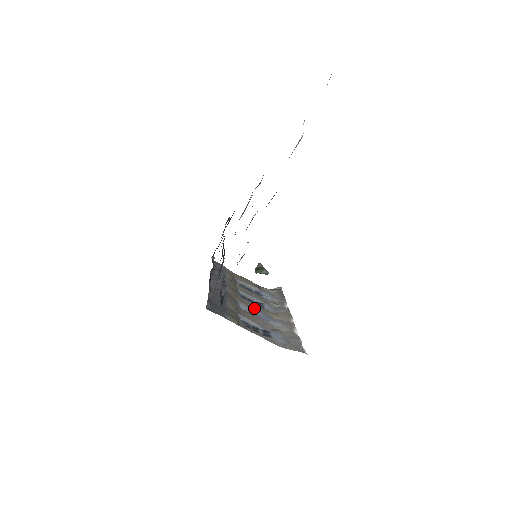
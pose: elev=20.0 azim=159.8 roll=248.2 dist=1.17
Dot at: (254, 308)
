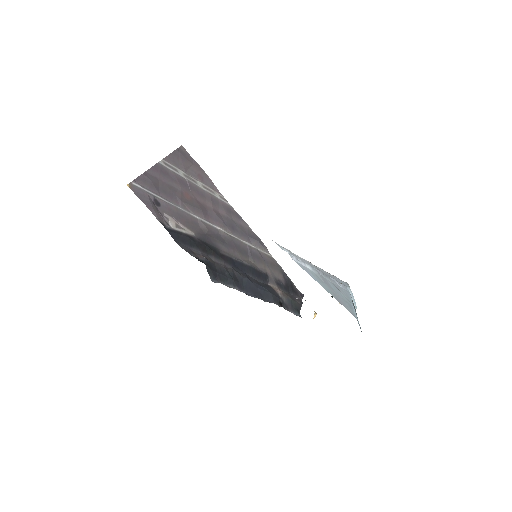
Dot at: occluded
